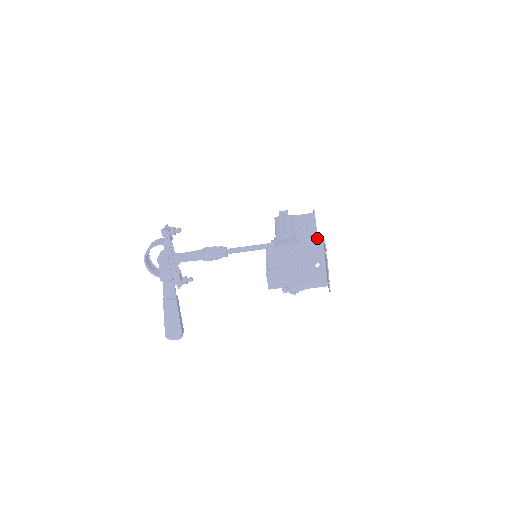
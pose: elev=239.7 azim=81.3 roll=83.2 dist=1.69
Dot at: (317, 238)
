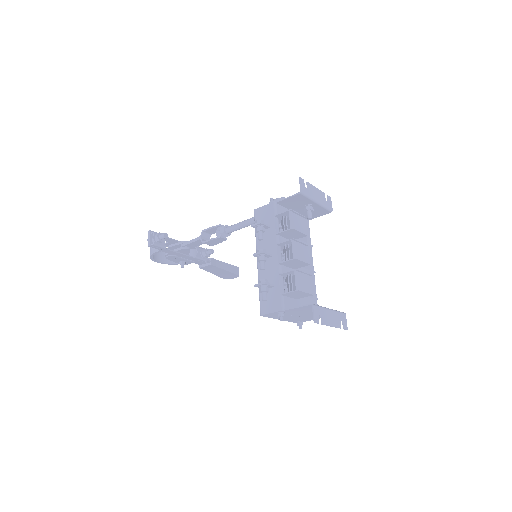
Dot at: (322, 204)
